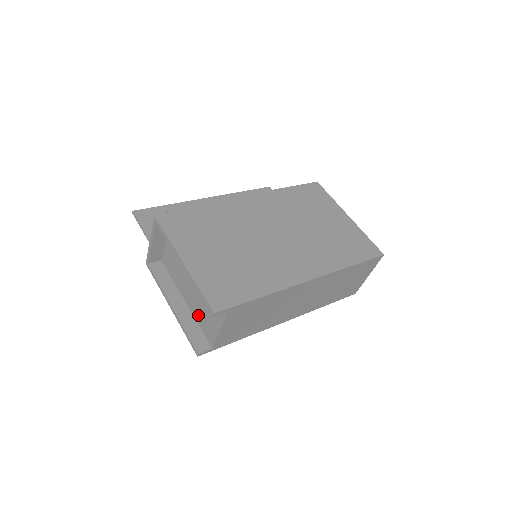
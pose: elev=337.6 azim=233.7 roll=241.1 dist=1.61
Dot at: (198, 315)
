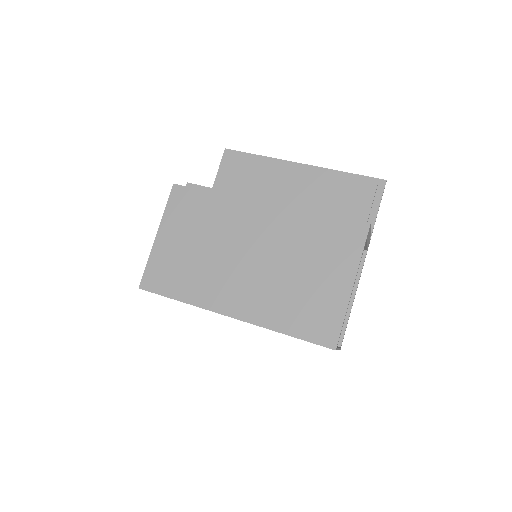
Dot at: occluded
